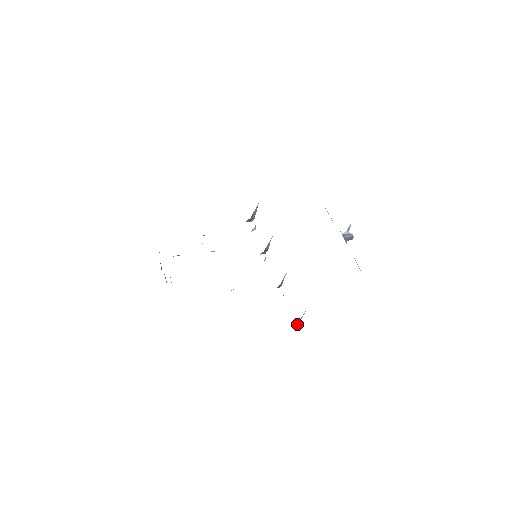
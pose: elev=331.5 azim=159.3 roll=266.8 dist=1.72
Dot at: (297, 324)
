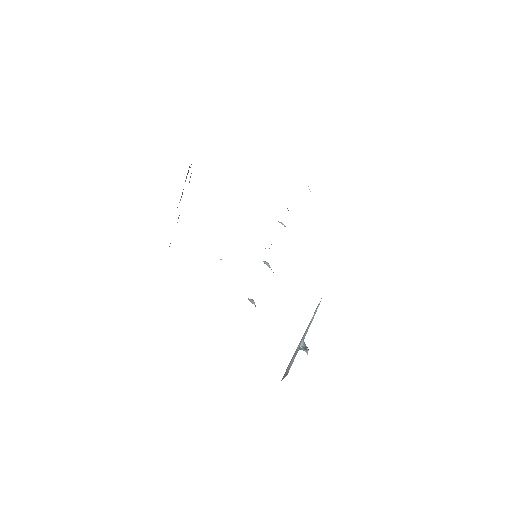
Dot at: occluded
